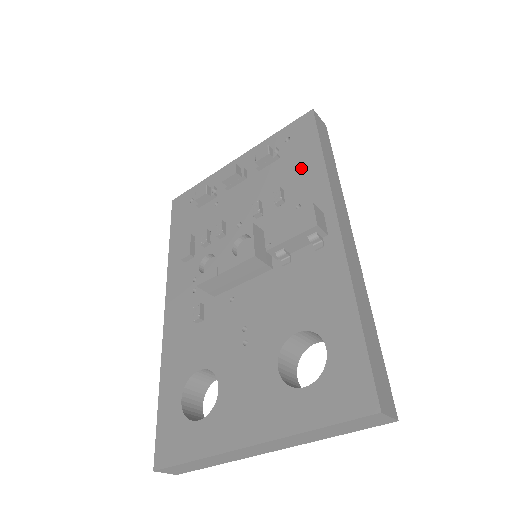
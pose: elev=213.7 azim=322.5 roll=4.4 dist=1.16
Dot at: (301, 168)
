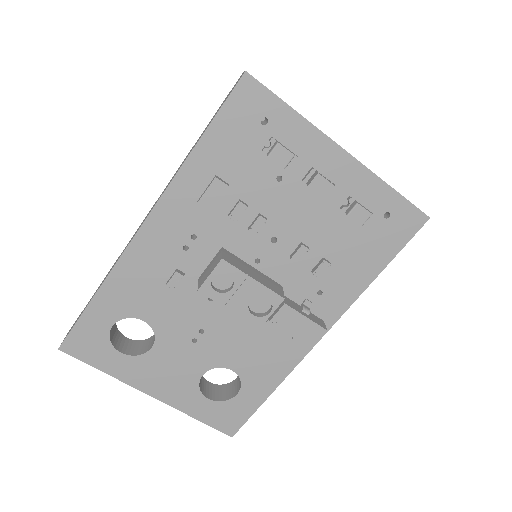
Dot at: (358, 263)
